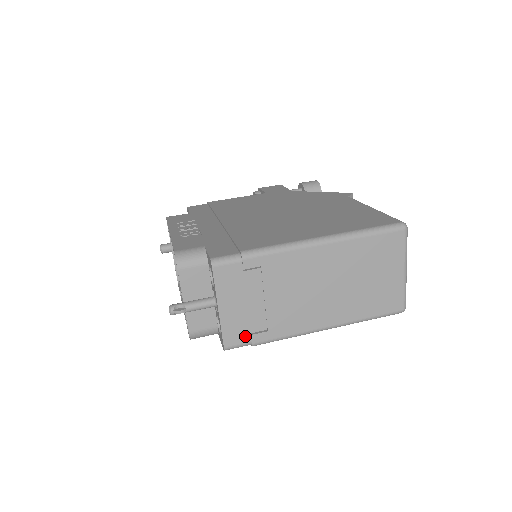
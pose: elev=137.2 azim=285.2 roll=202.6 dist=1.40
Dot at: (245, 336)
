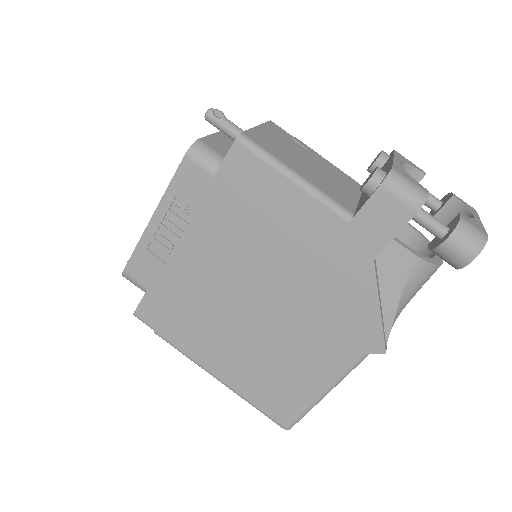
Dot at: occluded
